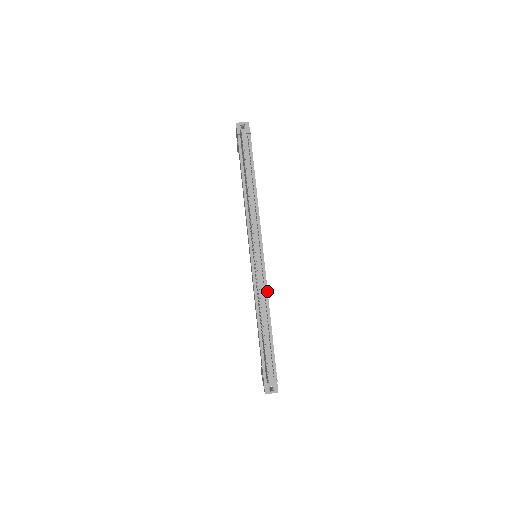
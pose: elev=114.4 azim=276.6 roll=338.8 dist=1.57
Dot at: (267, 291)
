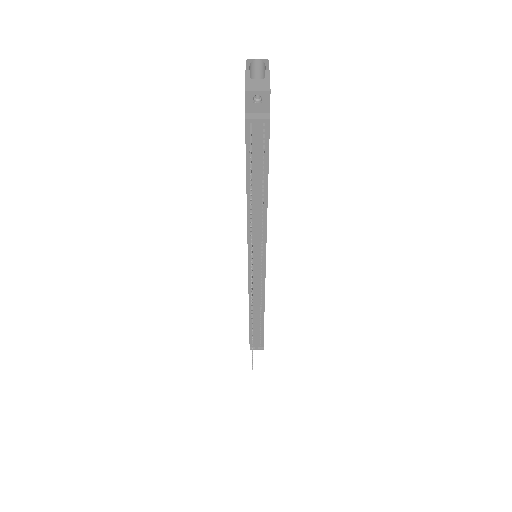
Dot at: (264, 294)
